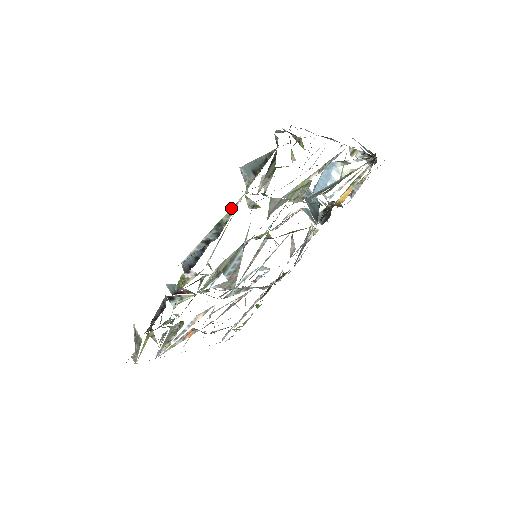
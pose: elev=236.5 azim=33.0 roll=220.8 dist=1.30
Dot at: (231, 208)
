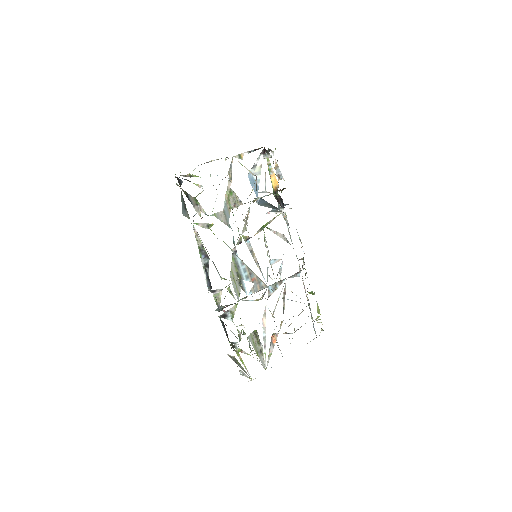
Dot at: (195, 236)
